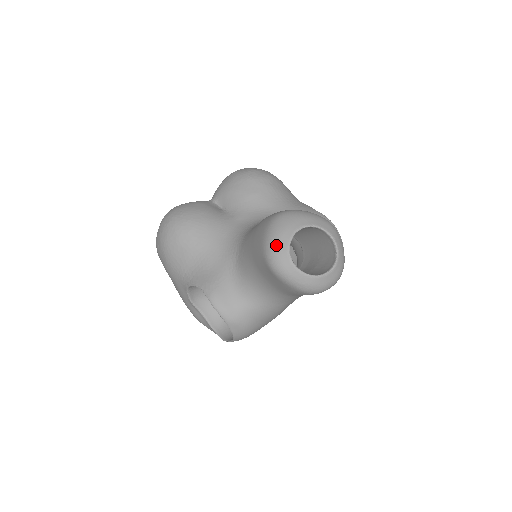
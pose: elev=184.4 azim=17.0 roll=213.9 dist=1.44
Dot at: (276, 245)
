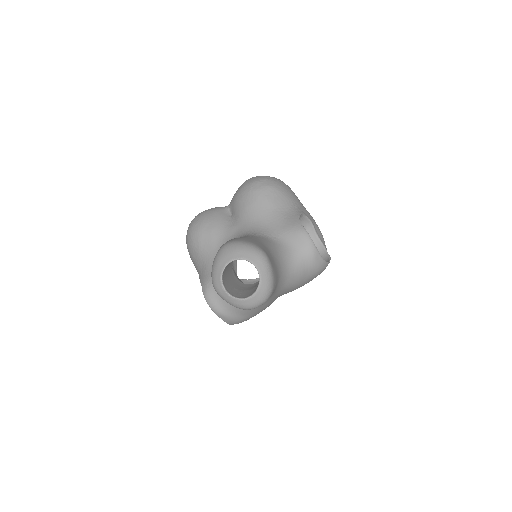
Dot at: (214, 273)
